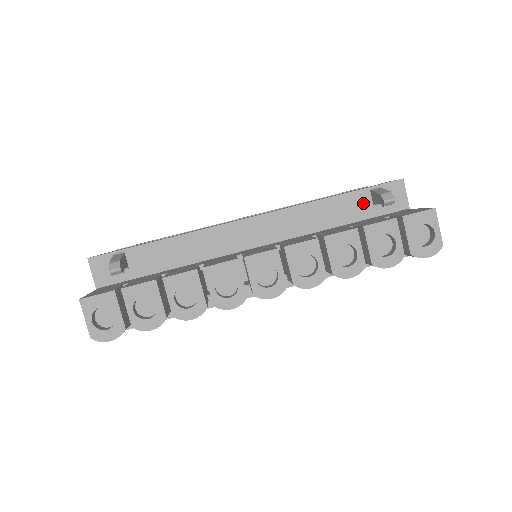
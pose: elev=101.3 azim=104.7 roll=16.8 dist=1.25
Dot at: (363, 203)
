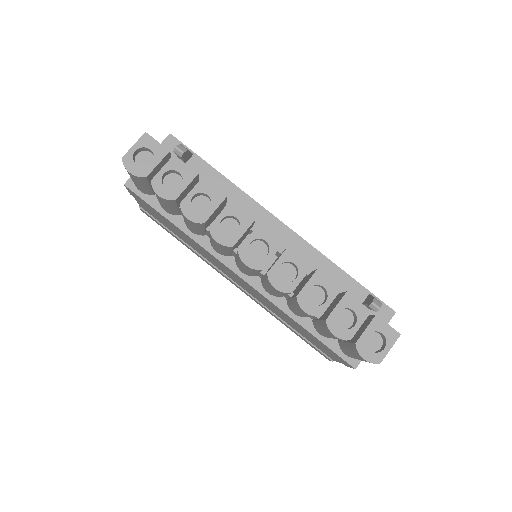
Dot at: (356, 296)
